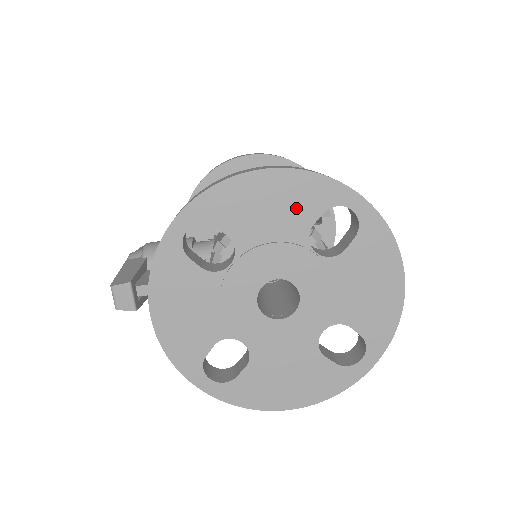
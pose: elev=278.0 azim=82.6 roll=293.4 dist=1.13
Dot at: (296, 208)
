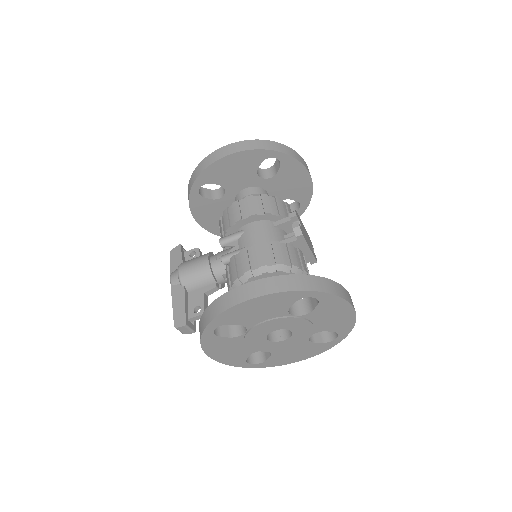
Dot at: (276, 306)
